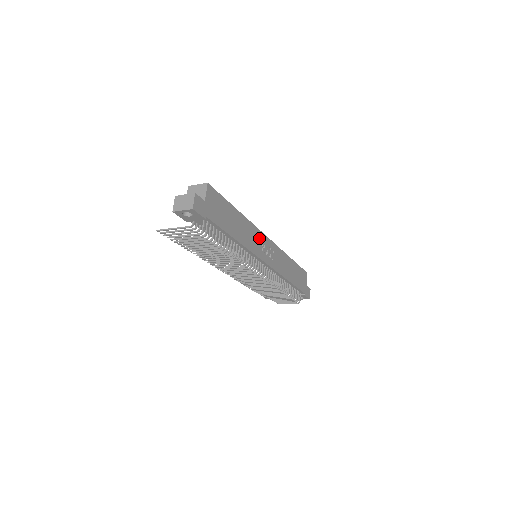
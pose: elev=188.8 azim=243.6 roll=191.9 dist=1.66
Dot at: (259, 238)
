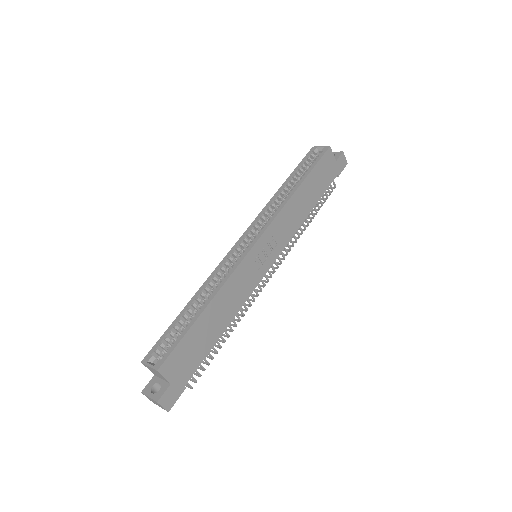
Dot at: (247, 267)
